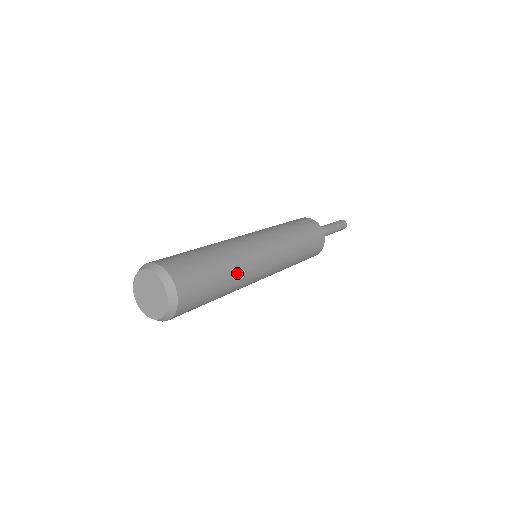
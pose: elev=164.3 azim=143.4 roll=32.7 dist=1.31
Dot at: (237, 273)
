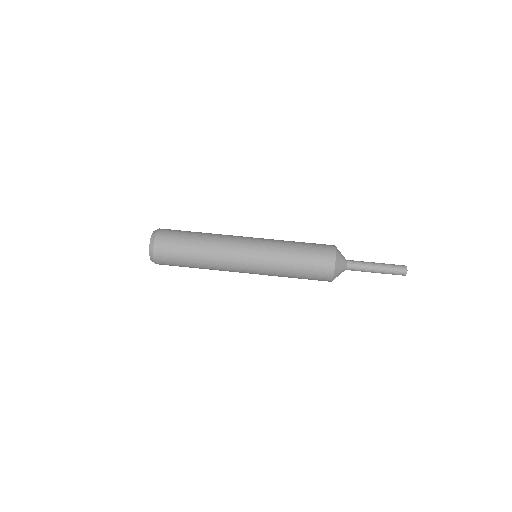
Dot at: (208, 257)
